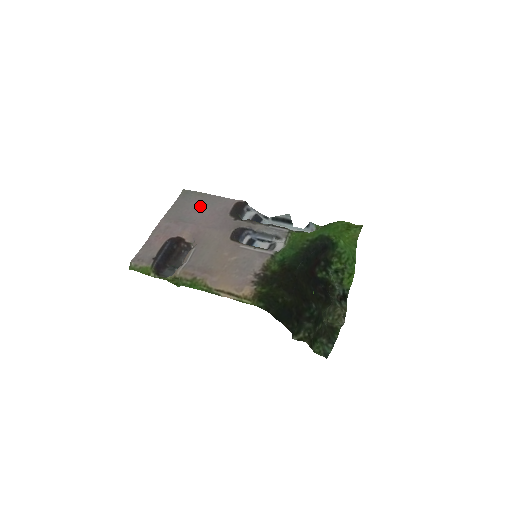
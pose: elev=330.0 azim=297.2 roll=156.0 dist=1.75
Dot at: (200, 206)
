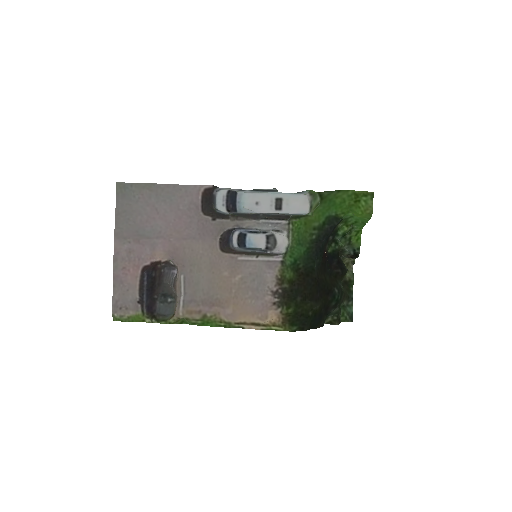
Dot at: (155, 206)
